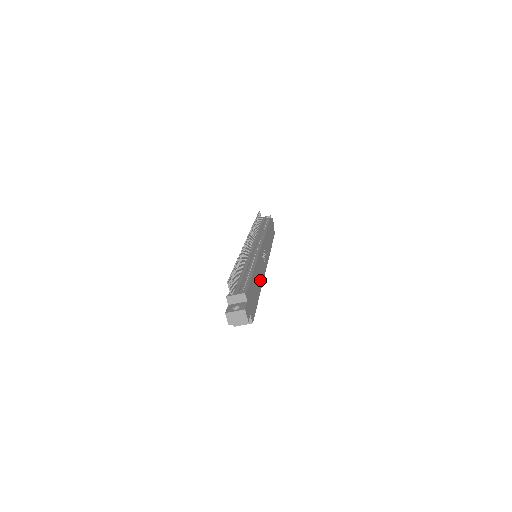
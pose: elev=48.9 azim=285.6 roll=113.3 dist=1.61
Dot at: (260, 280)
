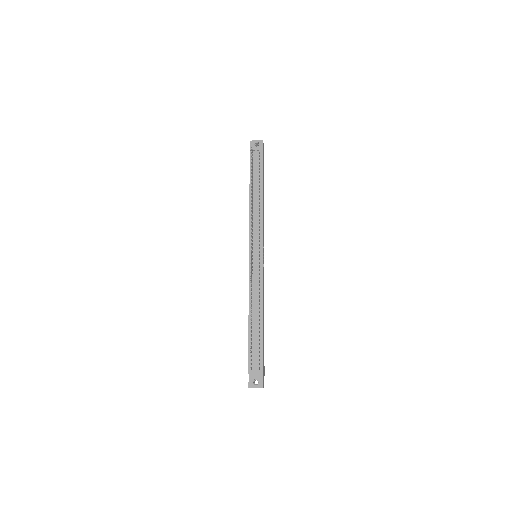
Dot at: occluded
